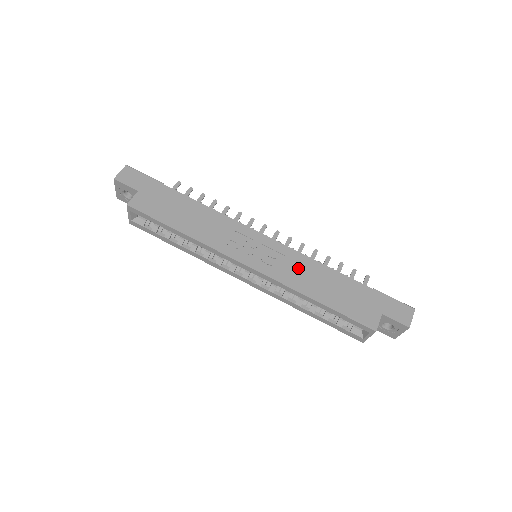
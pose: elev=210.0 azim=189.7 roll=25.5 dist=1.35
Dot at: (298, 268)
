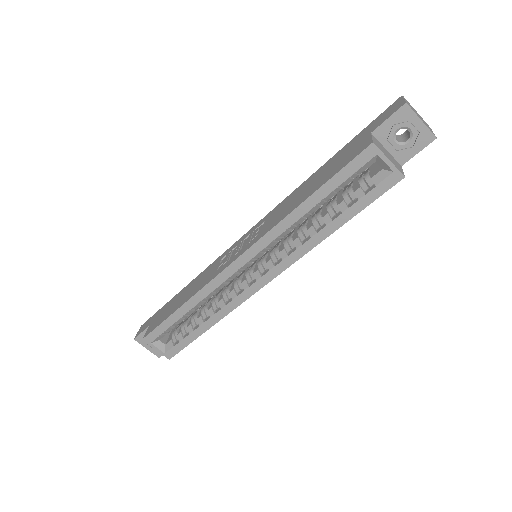
Dot at: (278, 212)
